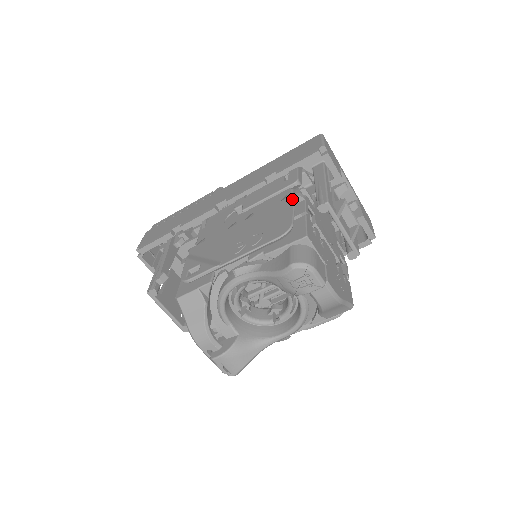
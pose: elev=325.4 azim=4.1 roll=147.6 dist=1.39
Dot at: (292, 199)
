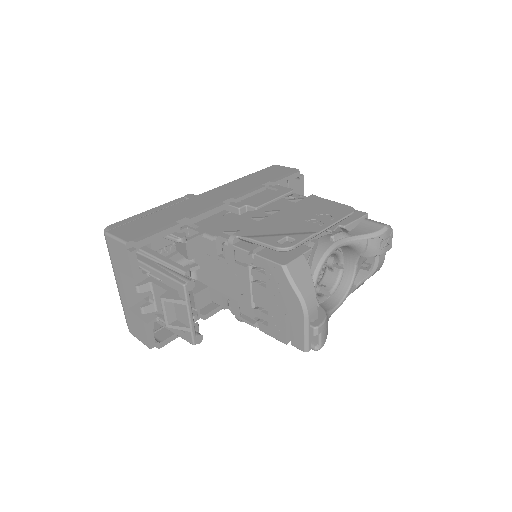
Dot at: (316, 196)
